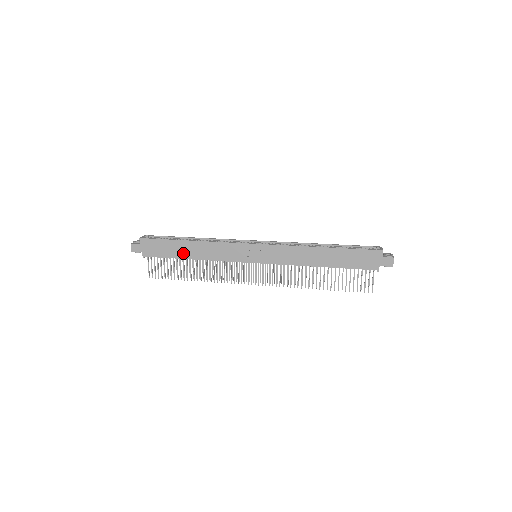
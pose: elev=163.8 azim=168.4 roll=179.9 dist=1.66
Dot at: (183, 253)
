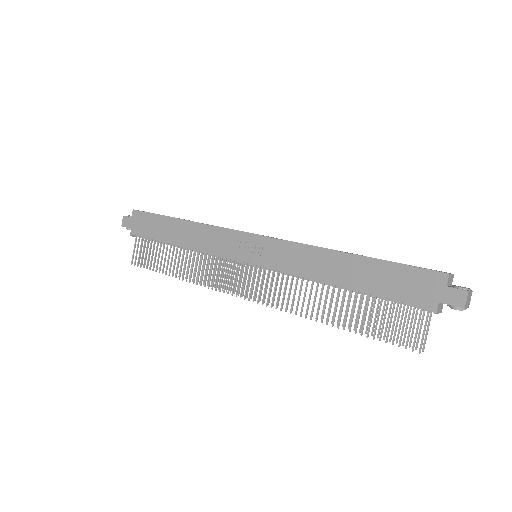
Dot at: (171, 235)
